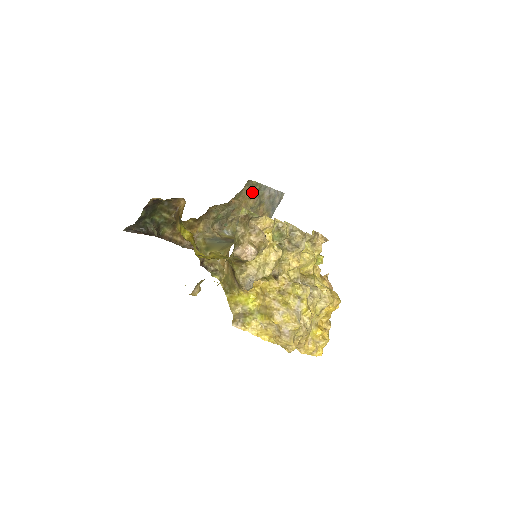
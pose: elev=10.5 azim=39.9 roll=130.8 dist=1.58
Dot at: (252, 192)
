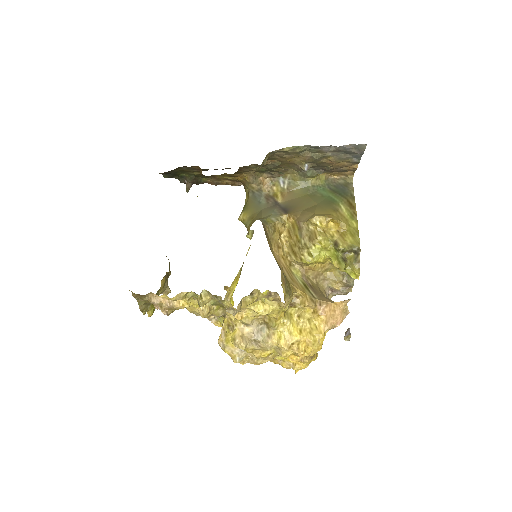
Dot at: (293, 154)
